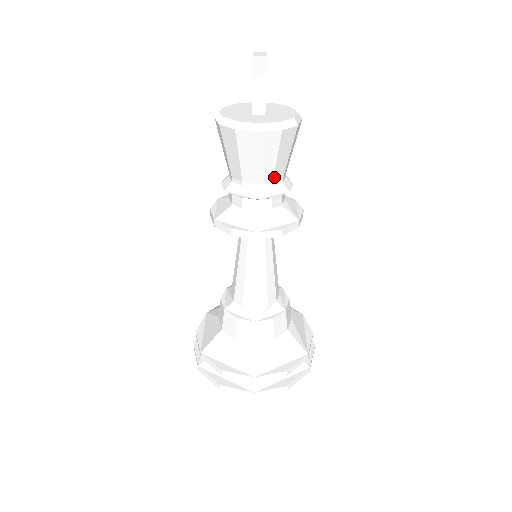
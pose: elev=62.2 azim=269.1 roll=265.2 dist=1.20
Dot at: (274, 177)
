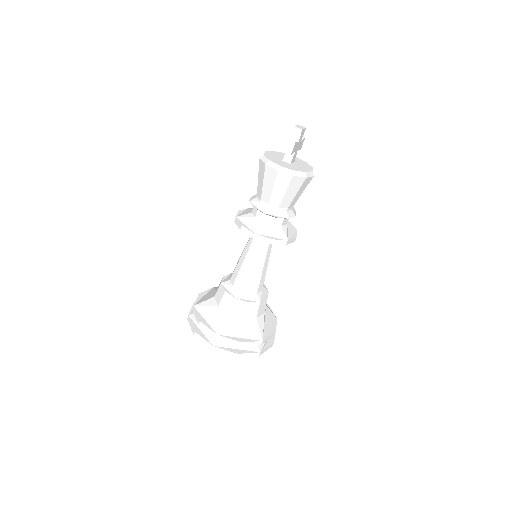
Dot at: (281, 204)
